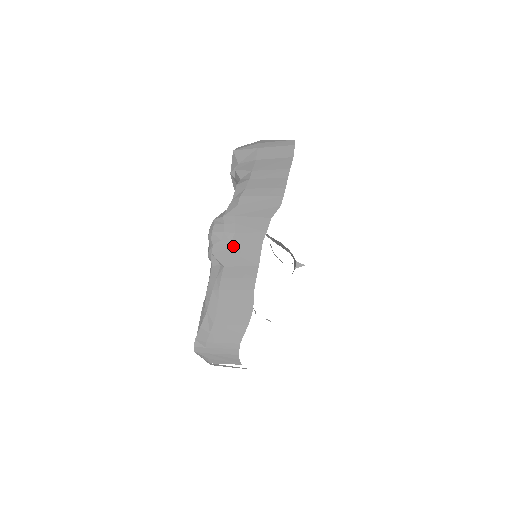
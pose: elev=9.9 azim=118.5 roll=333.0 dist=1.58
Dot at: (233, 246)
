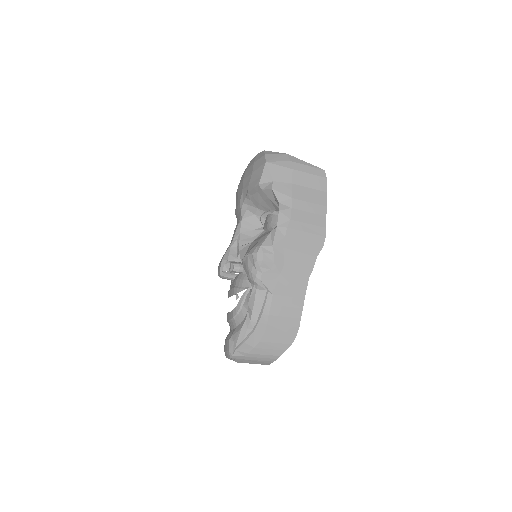
Dot at: (282, 277)
